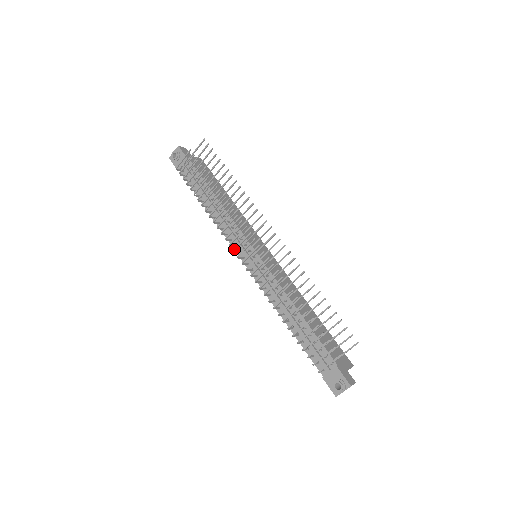
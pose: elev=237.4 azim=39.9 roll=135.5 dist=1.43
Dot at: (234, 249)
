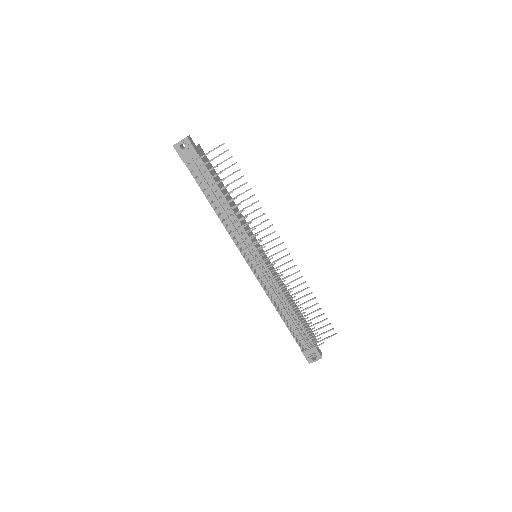
Dot at: (246, 256)
